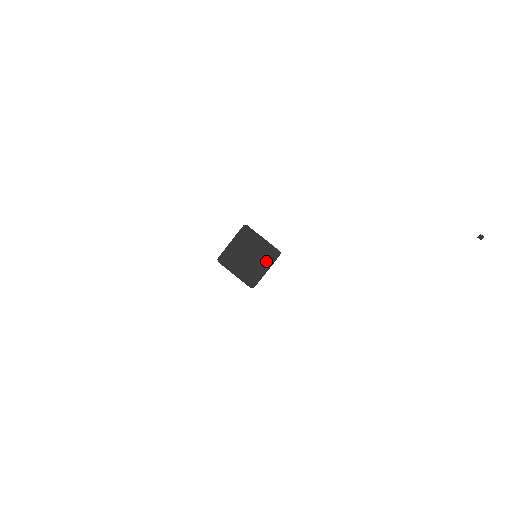
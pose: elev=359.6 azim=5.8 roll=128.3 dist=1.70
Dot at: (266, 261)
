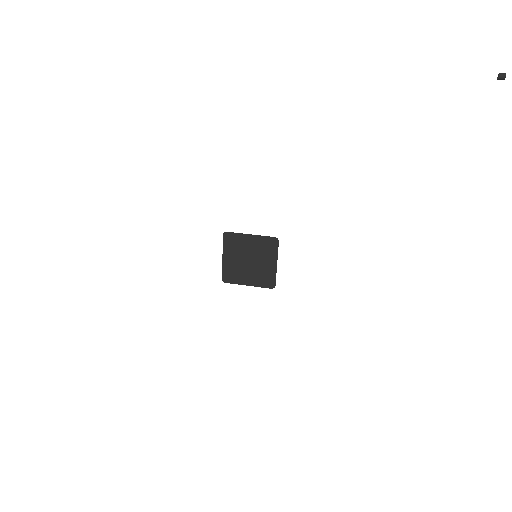
Dot at: (269, 255)
